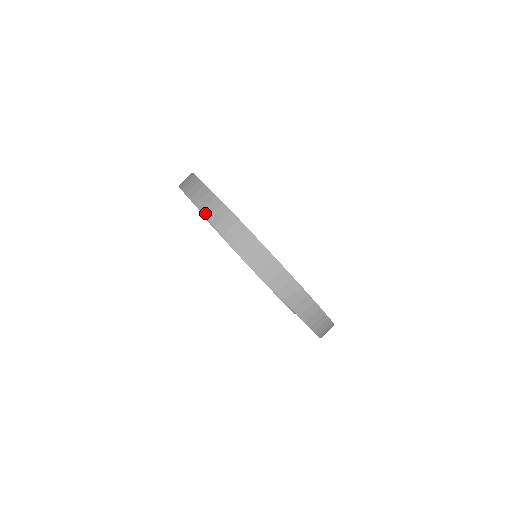
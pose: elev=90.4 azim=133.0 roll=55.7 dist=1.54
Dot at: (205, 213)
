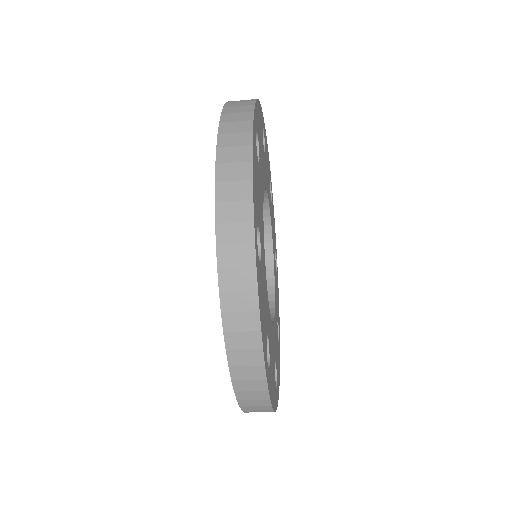
Dot at: (219, 173)
